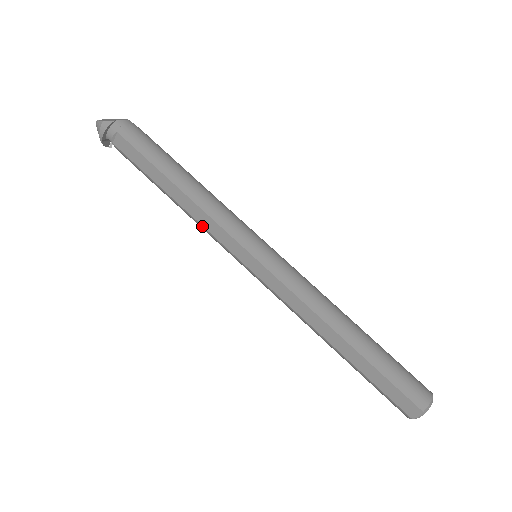
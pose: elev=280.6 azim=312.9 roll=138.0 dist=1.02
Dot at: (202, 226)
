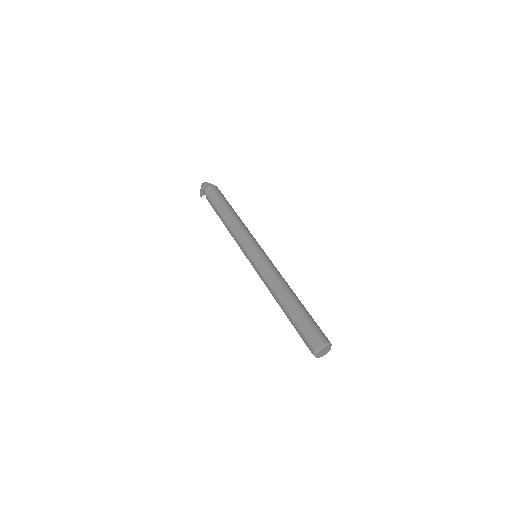
Dot at: (234, 234)
